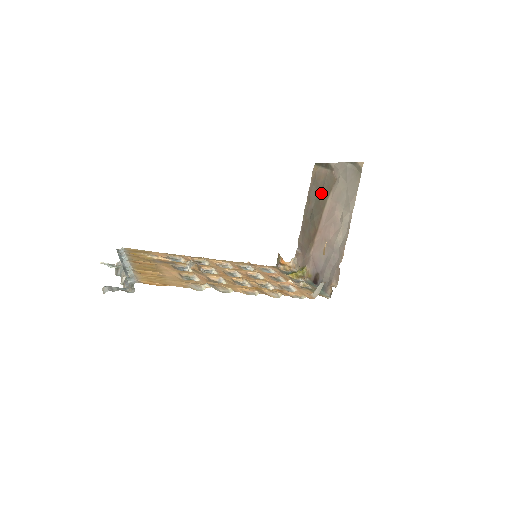
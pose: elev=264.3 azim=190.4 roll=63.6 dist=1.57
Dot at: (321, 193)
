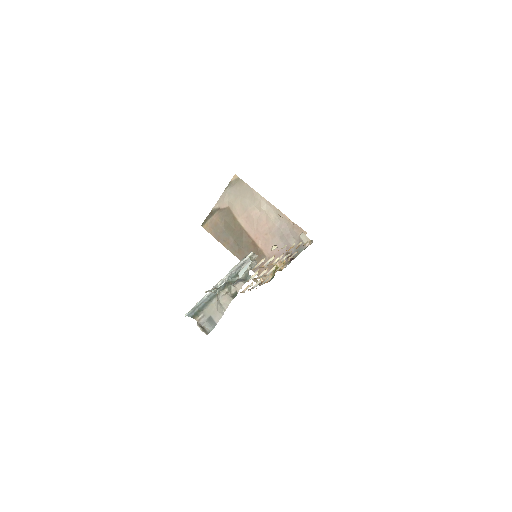
Dot at: (229, 225)
